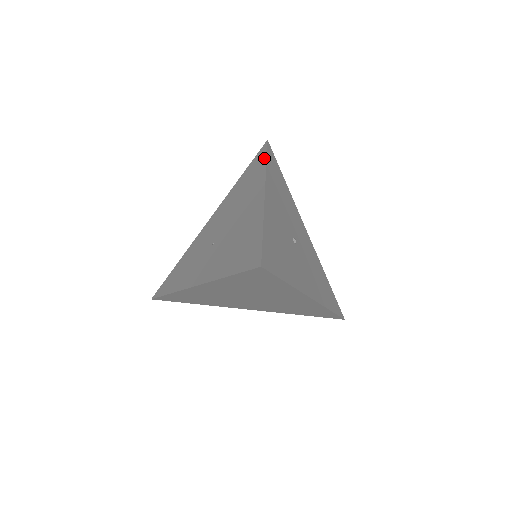
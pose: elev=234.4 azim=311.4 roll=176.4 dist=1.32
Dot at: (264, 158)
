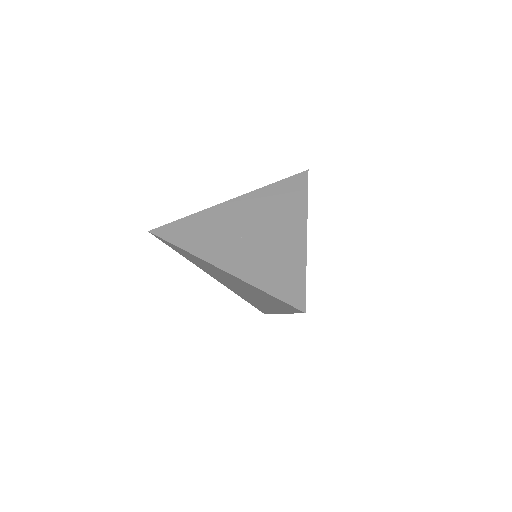
Dot at: (305, 190)
